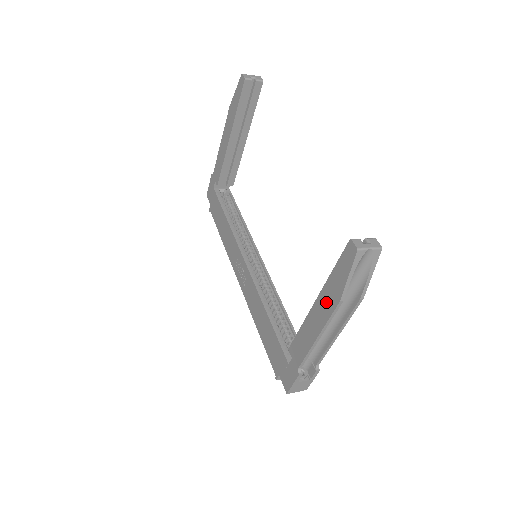
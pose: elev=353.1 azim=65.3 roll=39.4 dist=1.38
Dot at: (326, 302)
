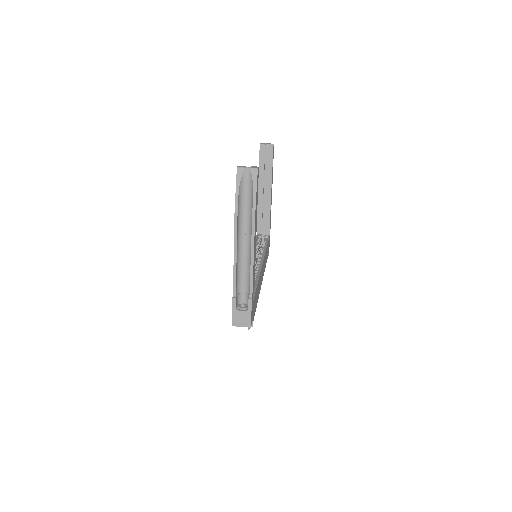
Dot at: occluded
